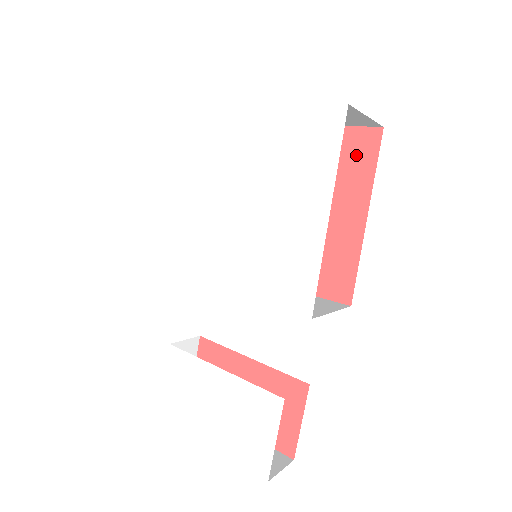
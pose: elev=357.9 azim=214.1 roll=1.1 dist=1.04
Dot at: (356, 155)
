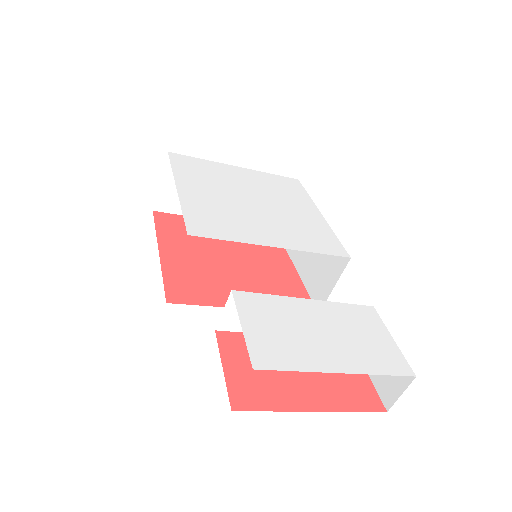
Dot at: occluded
